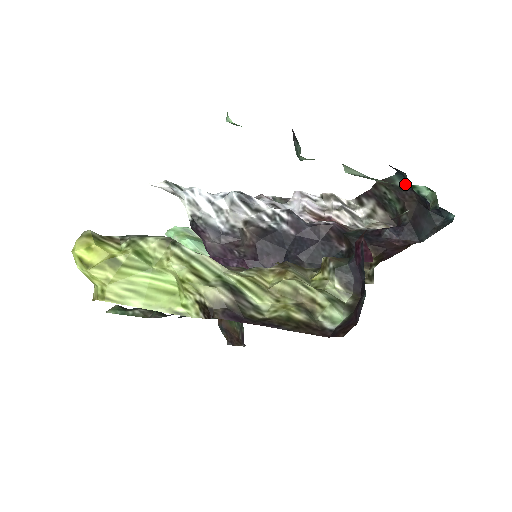
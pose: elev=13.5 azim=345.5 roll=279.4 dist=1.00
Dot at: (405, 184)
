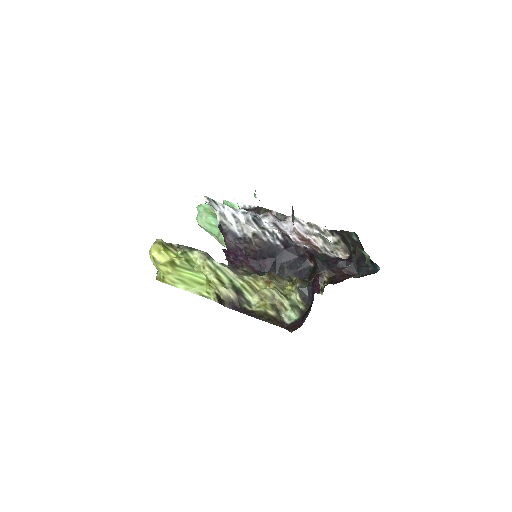
Dot at: (357, 240)
